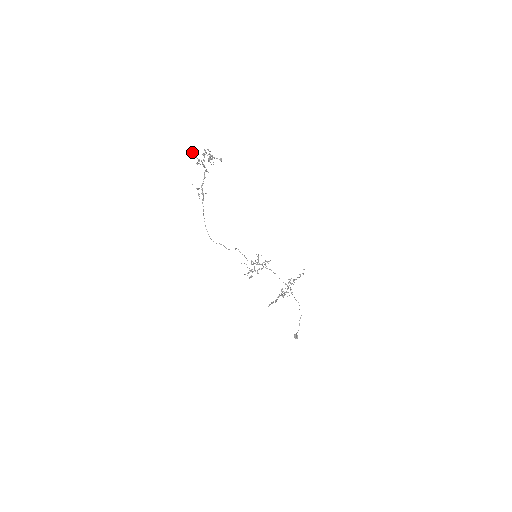
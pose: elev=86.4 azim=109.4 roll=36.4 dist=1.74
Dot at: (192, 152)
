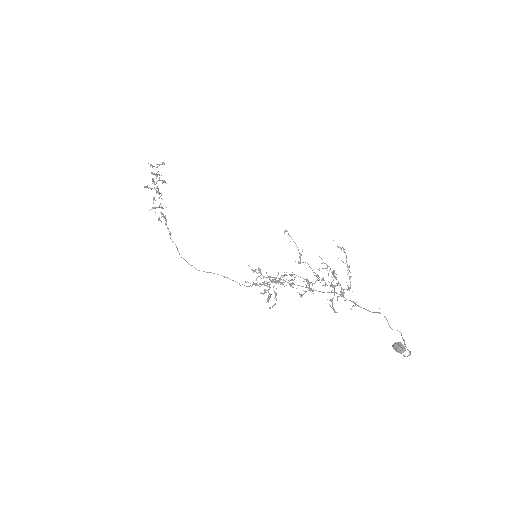
Dot at: (144, 187)
